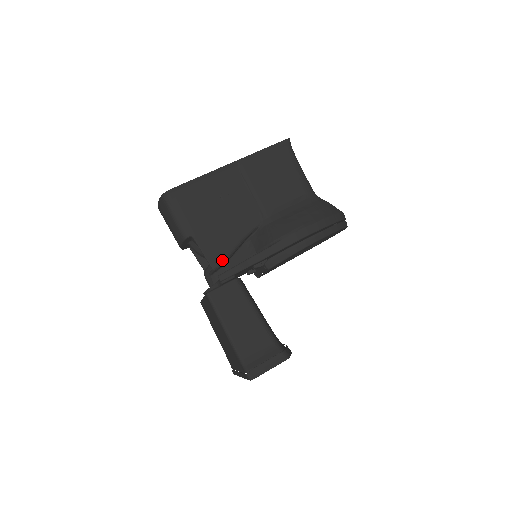
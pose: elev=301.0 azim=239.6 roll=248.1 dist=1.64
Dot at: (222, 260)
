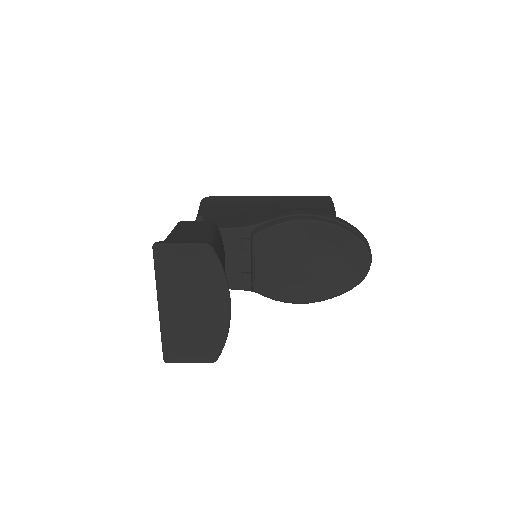
Dot at: occluded
